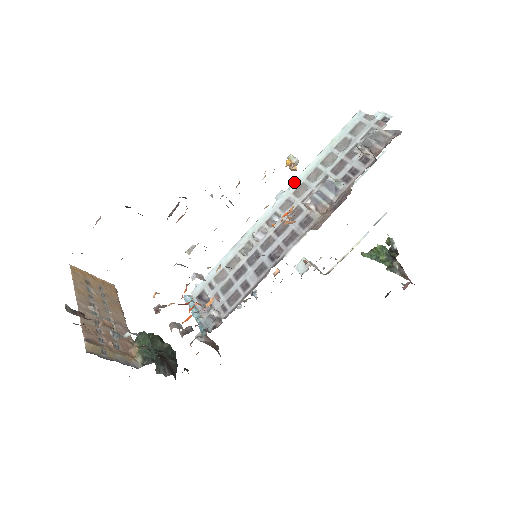
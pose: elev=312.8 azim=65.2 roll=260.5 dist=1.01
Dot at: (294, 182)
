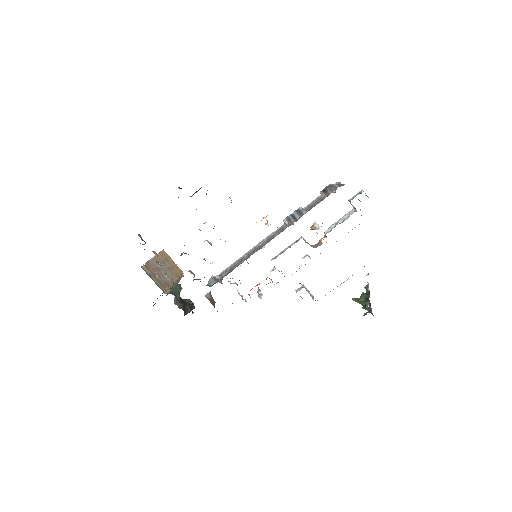
Dot at: occluded
